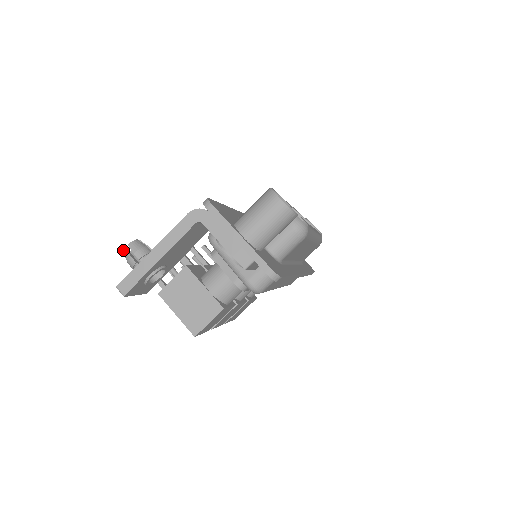
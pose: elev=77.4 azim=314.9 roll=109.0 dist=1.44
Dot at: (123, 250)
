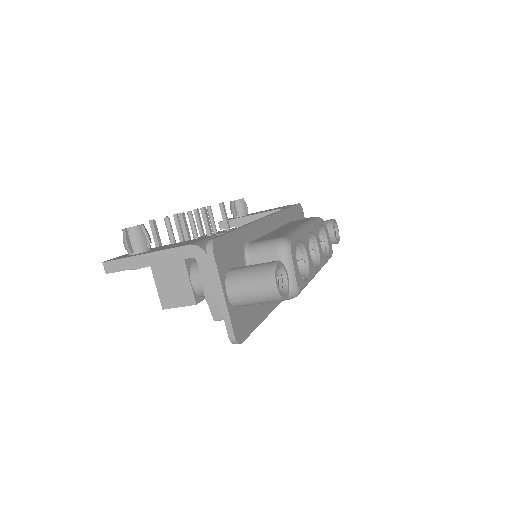
Dot at: (123, 229)
